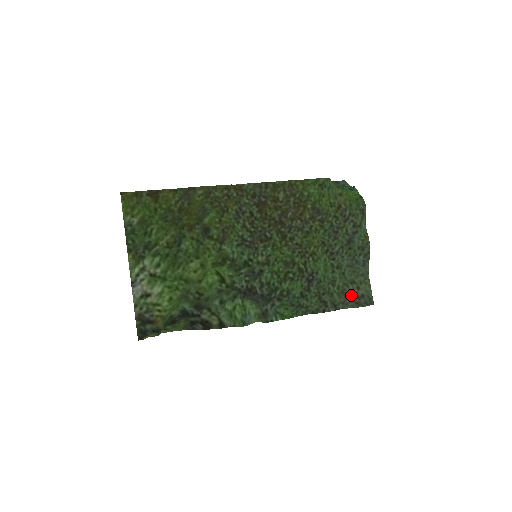
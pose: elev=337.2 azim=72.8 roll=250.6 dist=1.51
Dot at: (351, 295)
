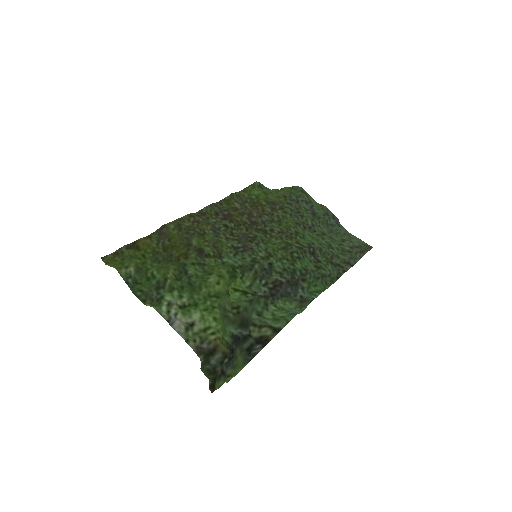
Dot at: (351, 249)
